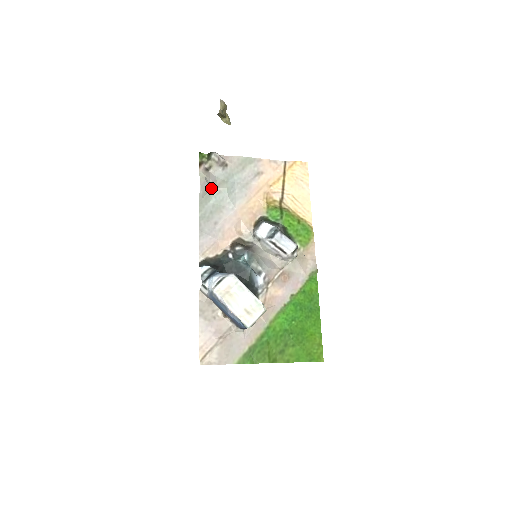
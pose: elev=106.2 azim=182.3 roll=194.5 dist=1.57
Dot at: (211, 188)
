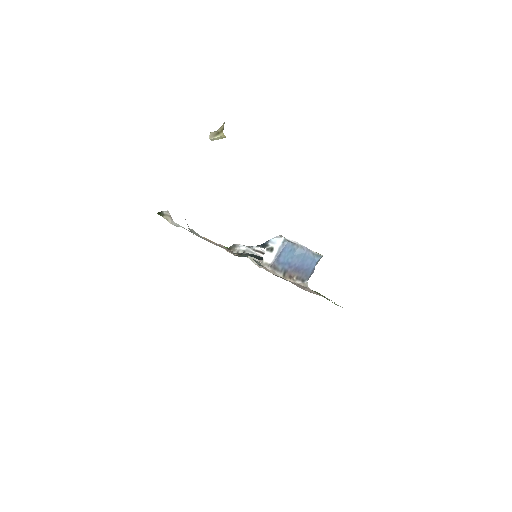
Dot at: occluded
